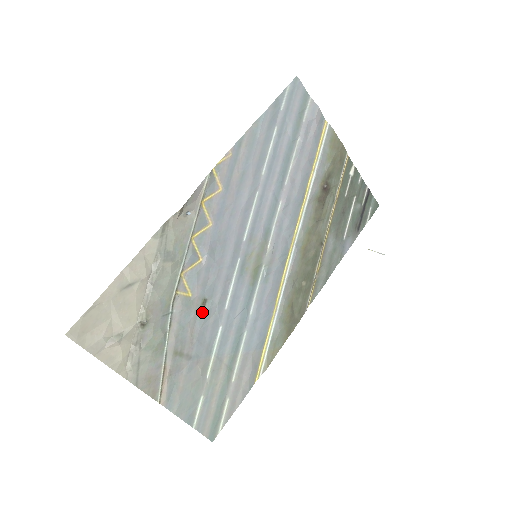
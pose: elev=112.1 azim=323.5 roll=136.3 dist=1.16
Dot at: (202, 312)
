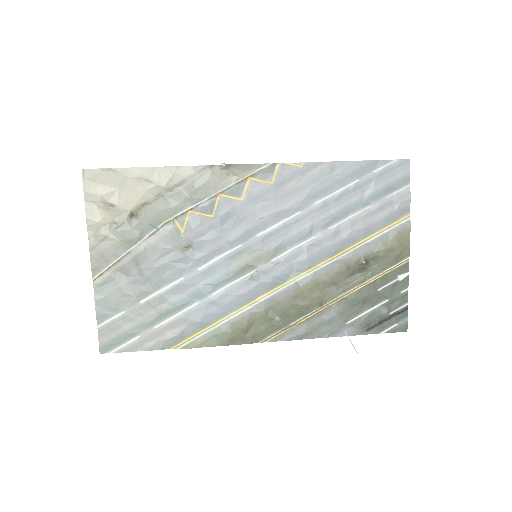
Dot at: (179, 252)
